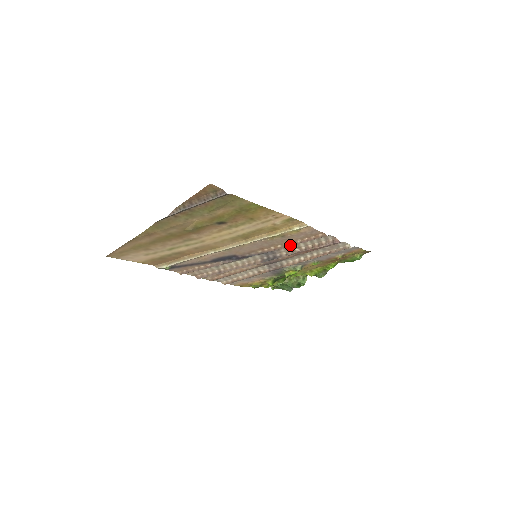
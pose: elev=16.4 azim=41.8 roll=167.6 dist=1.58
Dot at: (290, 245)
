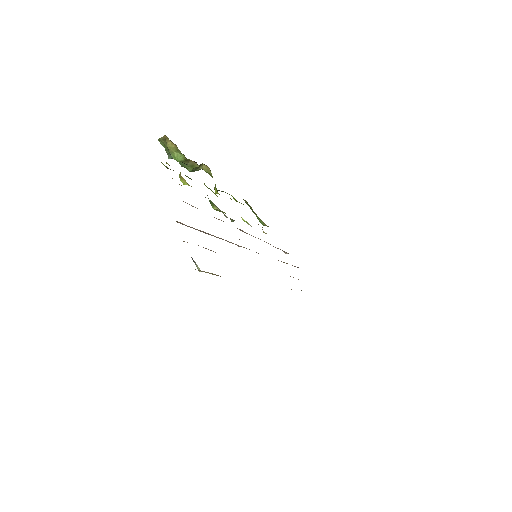
Dot at: occluded
